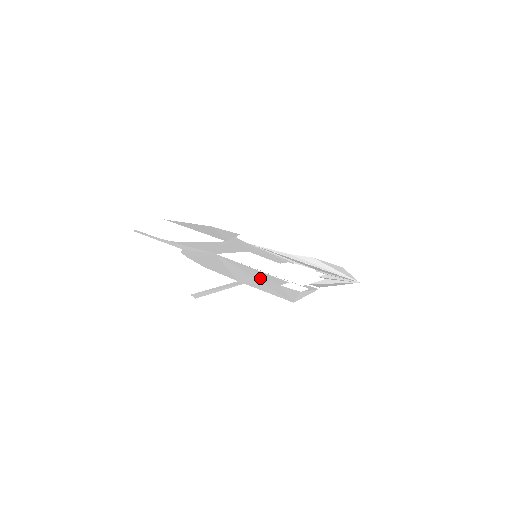
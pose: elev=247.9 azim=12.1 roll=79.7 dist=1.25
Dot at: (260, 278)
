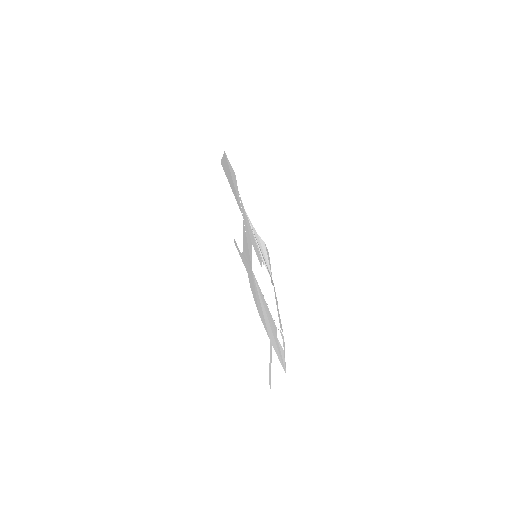
Dot at: (272, 327)
